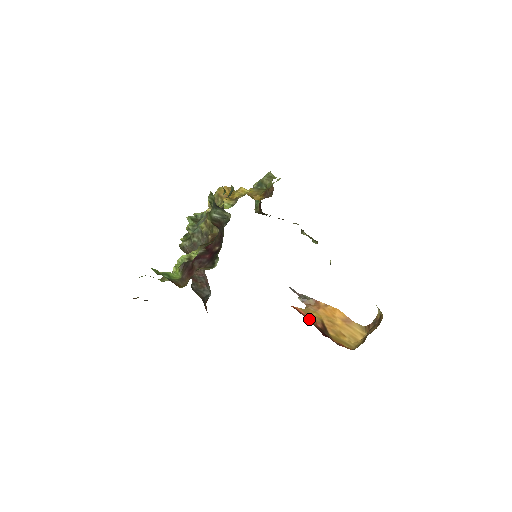
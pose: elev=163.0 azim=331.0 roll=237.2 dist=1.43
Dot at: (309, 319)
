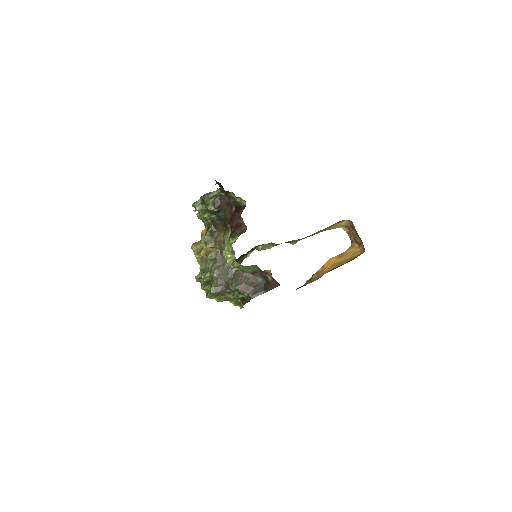
Dot at: occluded
